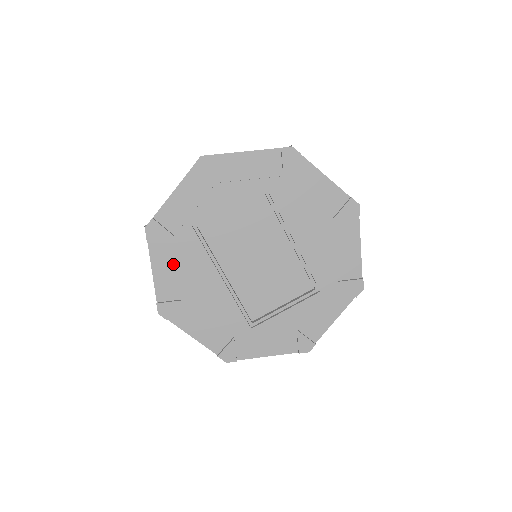
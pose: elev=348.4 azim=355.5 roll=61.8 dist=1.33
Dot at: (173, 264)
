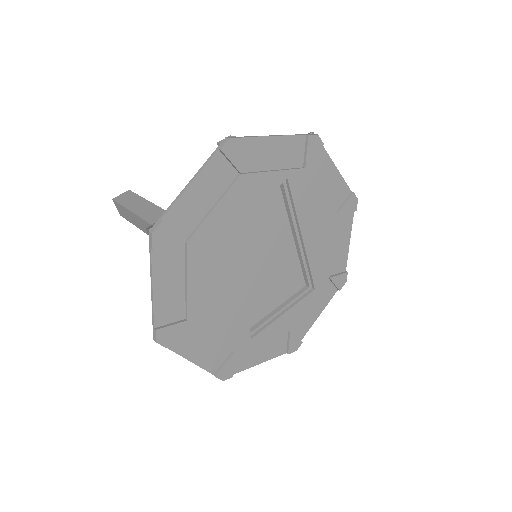
Dot at: (179, 277)
